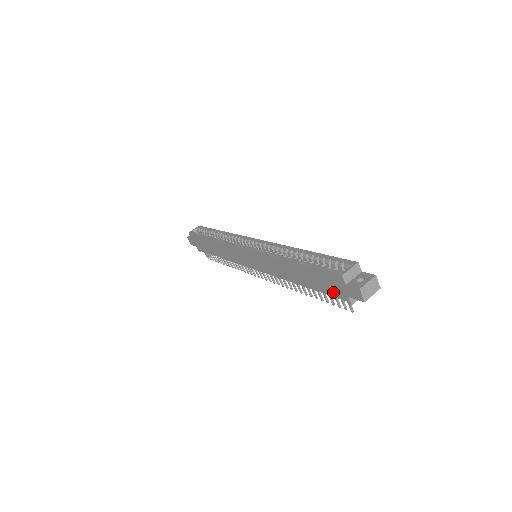
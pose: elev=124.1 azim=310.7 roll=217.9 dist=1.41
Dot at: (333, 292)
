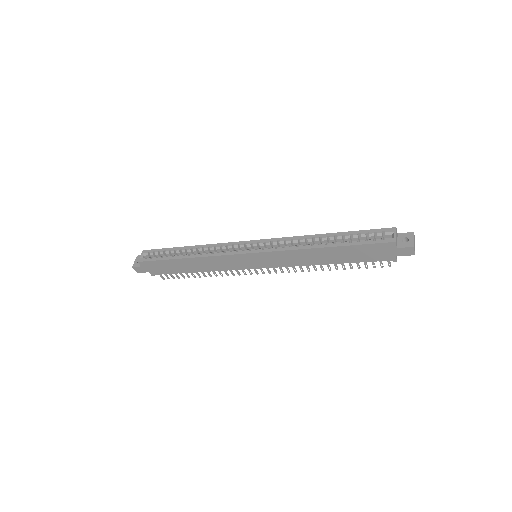
Dot at: (377, 258)
